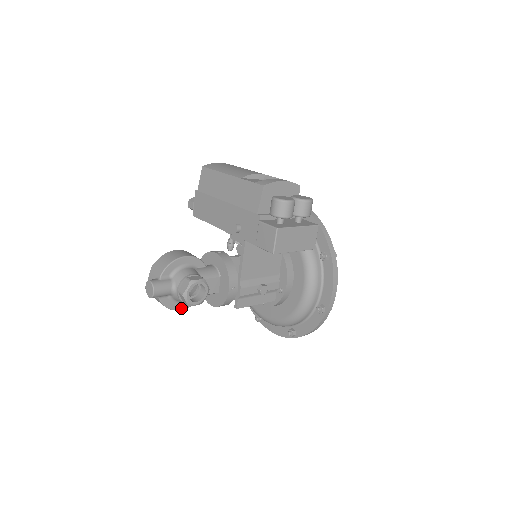
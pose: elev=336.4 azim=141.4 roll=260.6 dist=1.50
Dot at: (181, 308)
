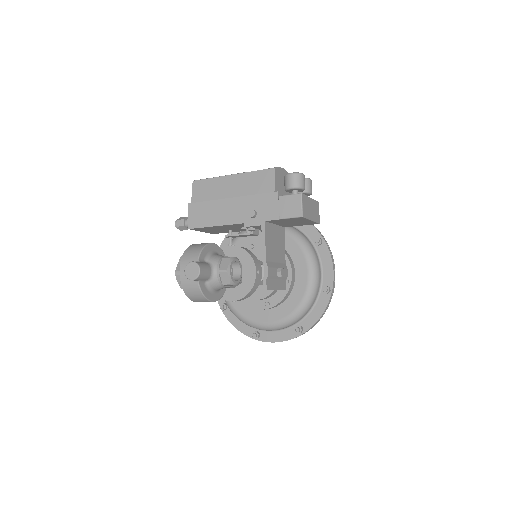
Dot at: (214, 299)
